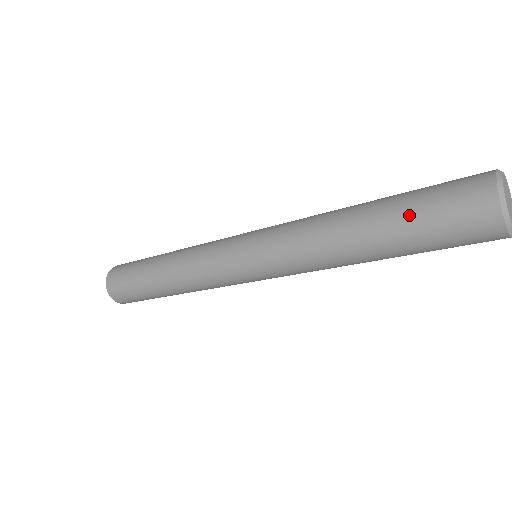
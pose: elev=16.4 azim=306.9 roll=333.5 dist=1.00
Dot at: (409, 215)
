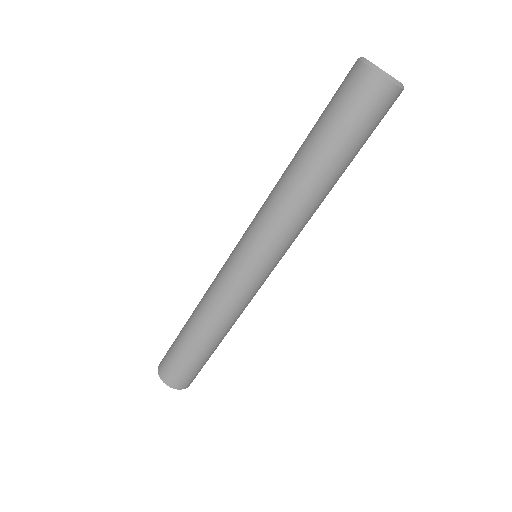
Dot at: (320, 119)
